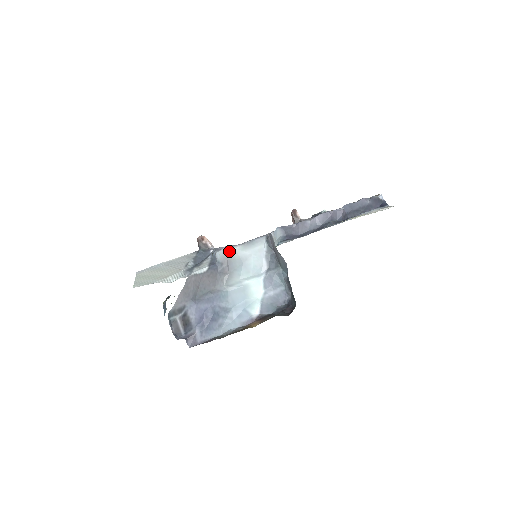
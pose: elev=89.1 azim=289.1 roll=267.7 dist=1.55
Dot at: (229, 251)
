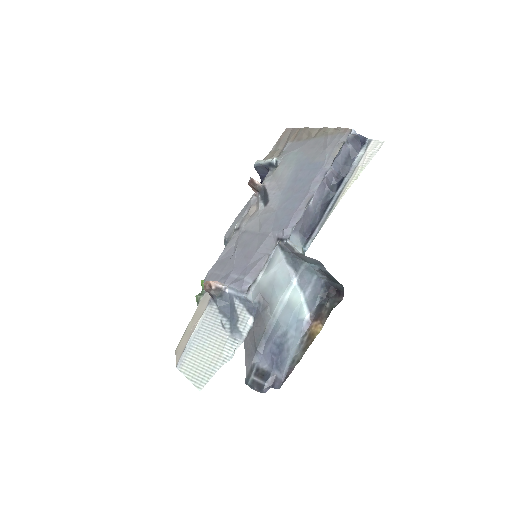
Dot at: (257, 286)
